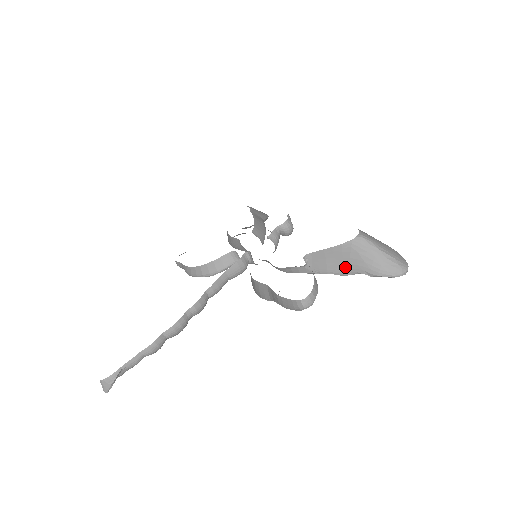
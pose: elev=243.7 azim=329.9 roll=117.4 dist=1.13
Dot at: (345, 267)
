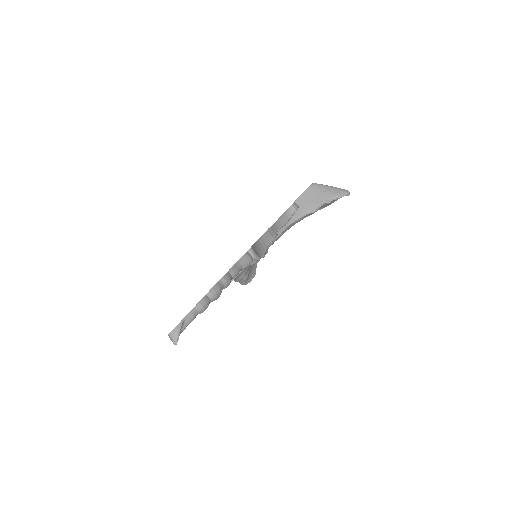
Dot at: (312, 205)
